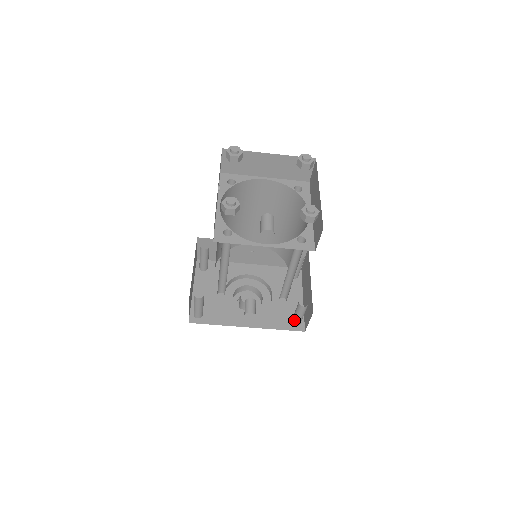
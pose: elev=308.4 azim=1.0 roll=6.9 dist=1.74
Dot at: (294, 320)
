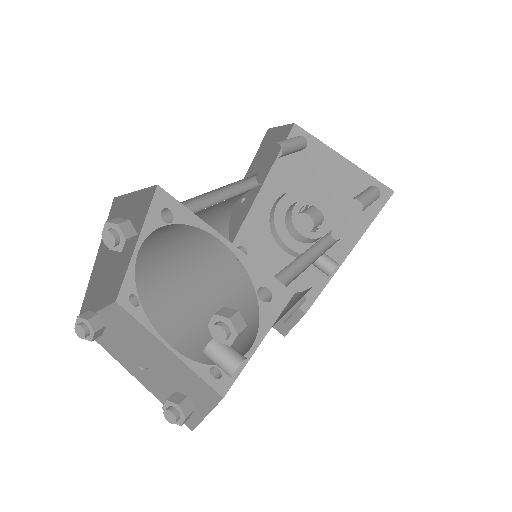
Dot at: occluded
